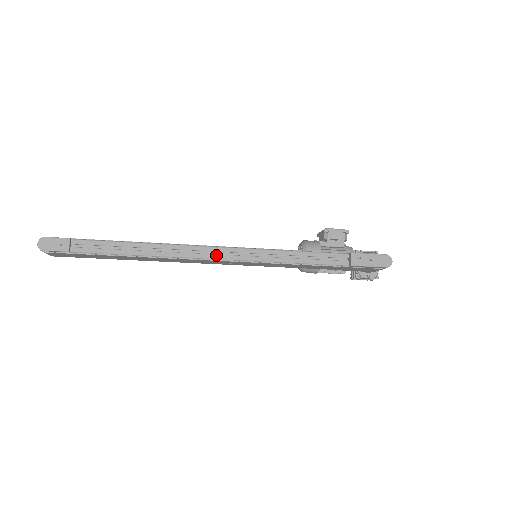
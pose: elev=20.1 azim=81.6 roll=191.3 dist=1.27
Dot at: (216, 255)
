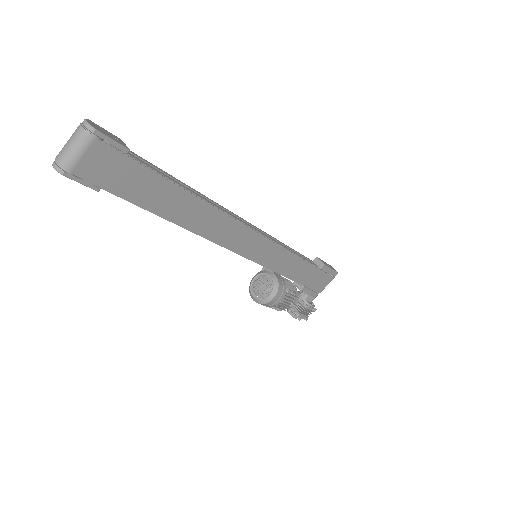
Dot at: (250, 225)
